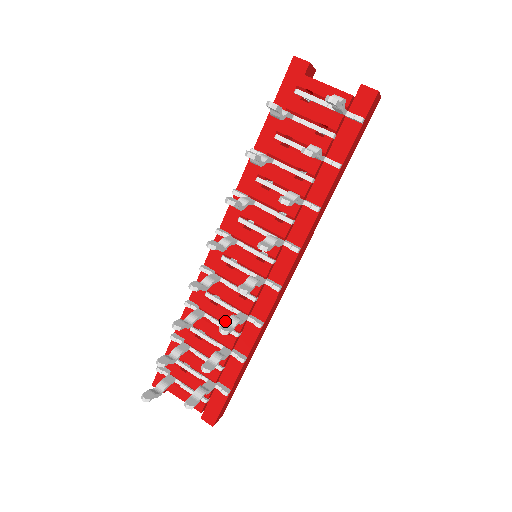
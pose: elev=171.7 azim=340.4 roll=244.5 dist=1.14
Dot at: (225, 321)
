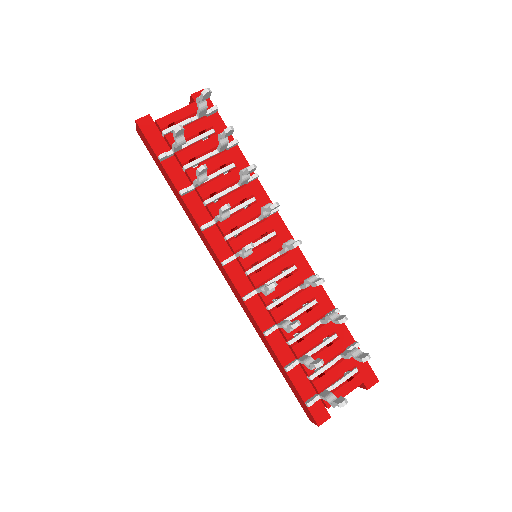
Dot at: (300, 305)
